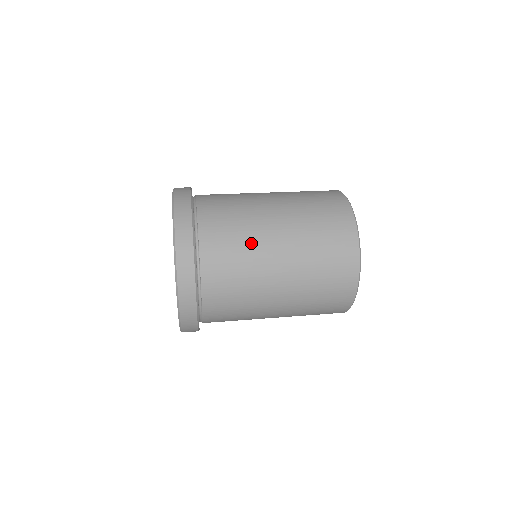
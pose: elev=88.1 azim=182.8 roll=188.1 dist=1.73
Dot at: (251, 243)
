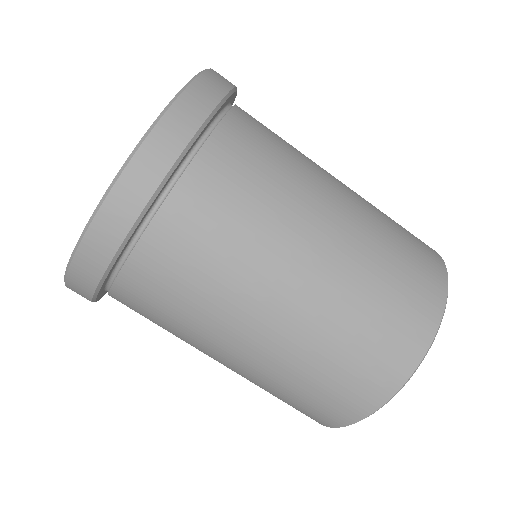
Dot at: (304, 161)
